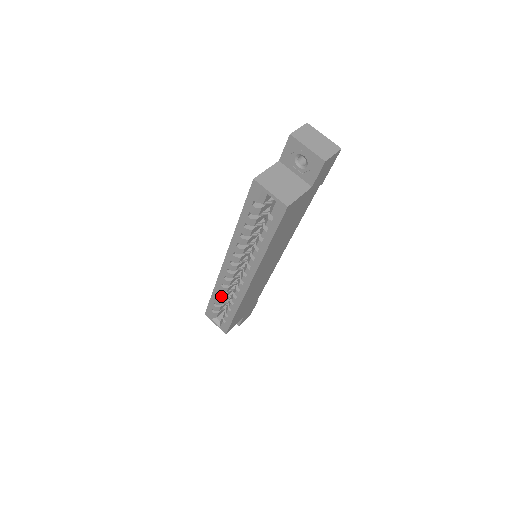
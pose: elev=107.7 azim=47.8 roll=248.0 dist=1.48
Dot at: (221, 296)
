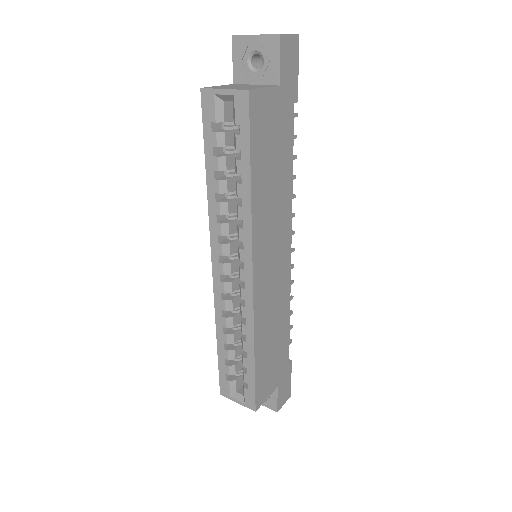
Dot at: (228, 338)
